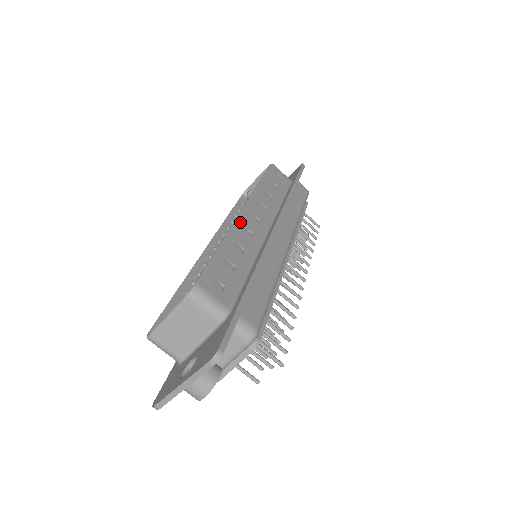
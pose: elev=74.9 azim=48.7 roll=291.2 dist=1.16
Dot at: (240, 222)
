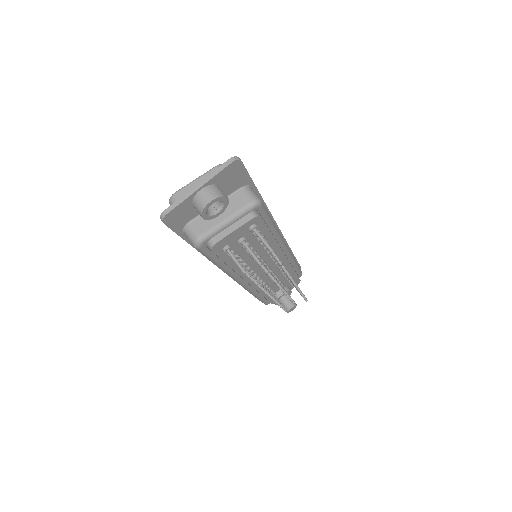
Dot at: occluded
